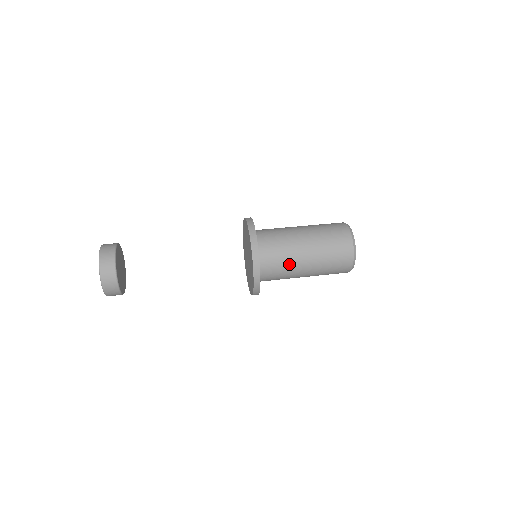
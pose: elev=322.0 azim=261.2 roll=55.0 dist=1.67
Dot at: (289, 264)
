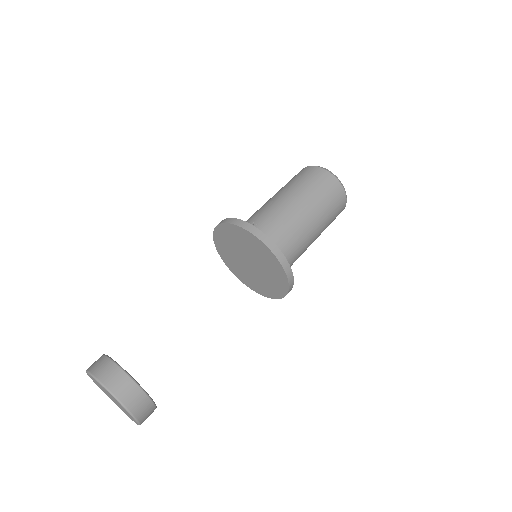
Dot at: occluded
